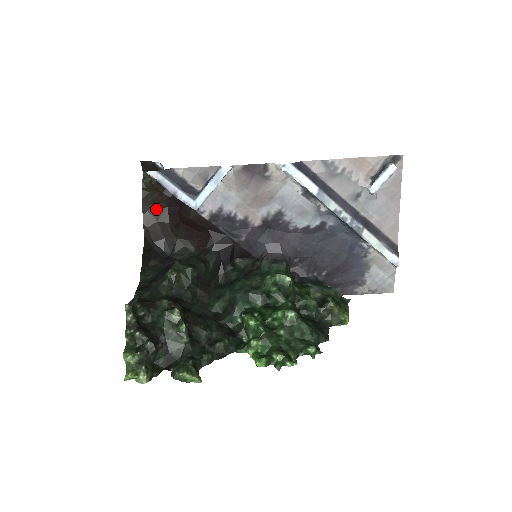
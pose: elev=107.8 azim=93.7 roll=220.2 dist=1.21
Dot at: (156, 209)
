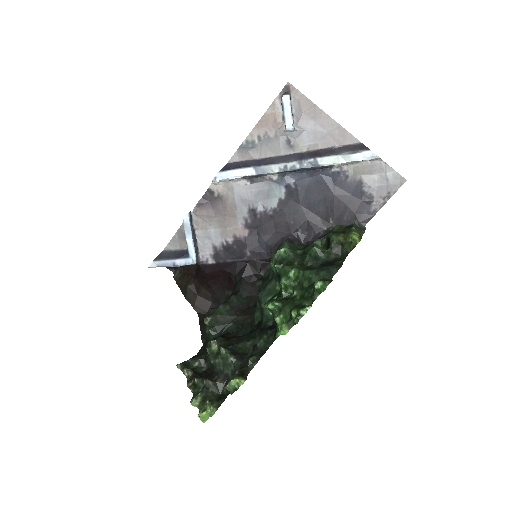
Dot at: (190, 287)
